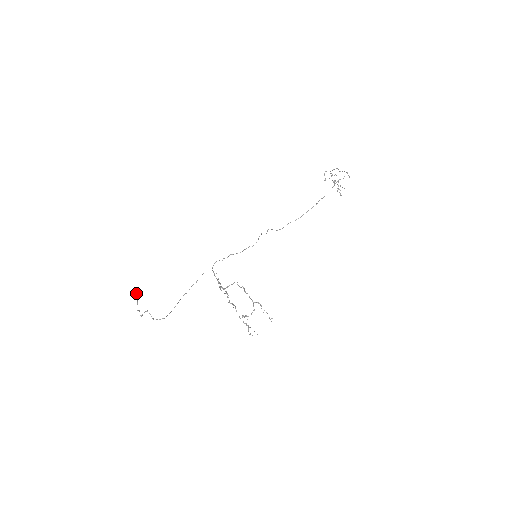
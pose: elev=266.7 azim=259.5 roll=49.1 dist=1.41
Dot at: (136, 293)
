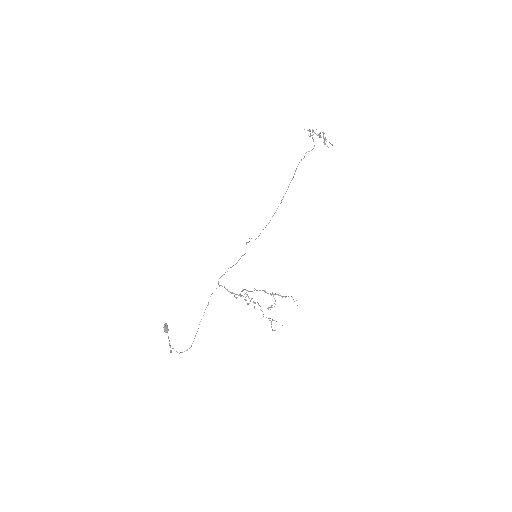
Dot at: (166, 328)
